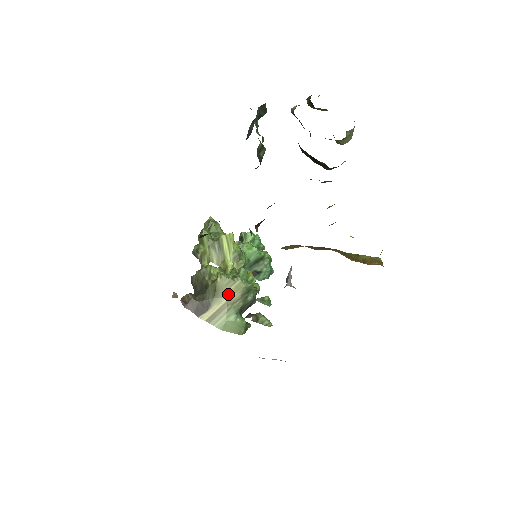
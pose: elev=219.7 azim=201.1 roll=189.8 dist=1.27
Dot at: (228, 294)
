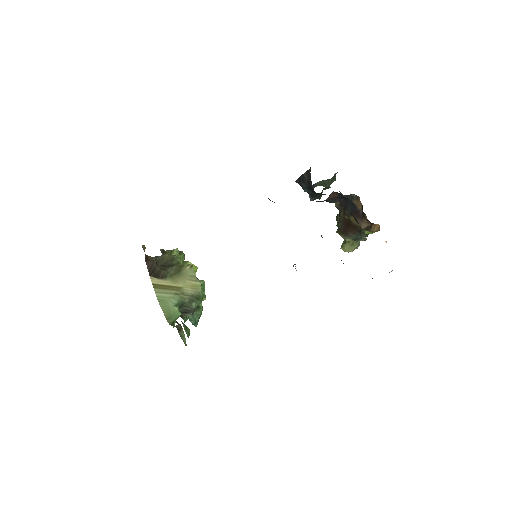
Dot at: (185, 283)
